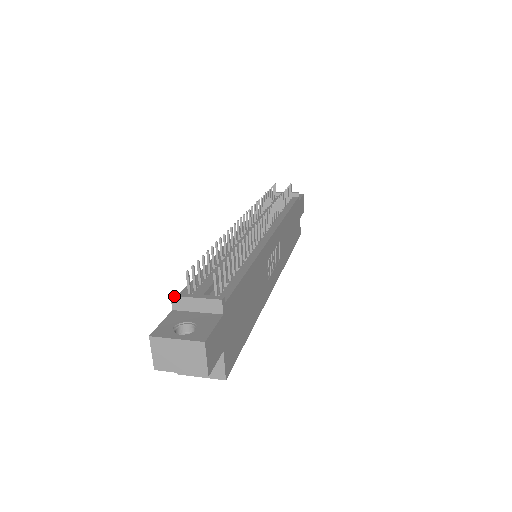
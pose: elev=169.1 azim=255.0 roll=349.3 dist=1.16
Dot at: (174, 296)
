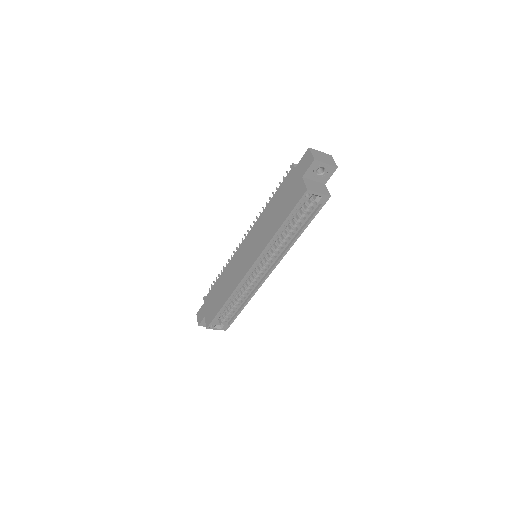
Dot at: occluded
